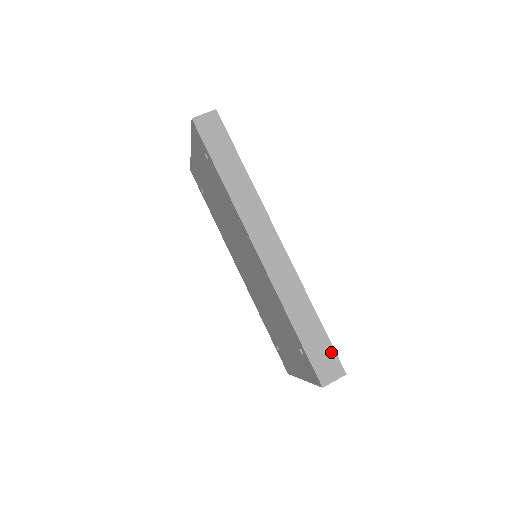
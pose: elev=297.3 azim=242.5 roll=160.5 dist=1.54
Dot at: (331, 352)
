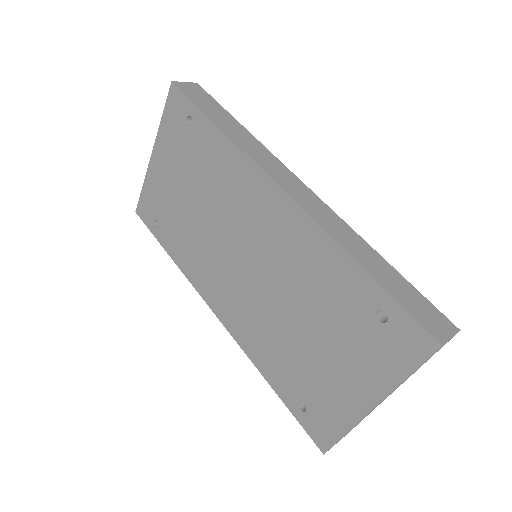
Dot at: (426, 302)
